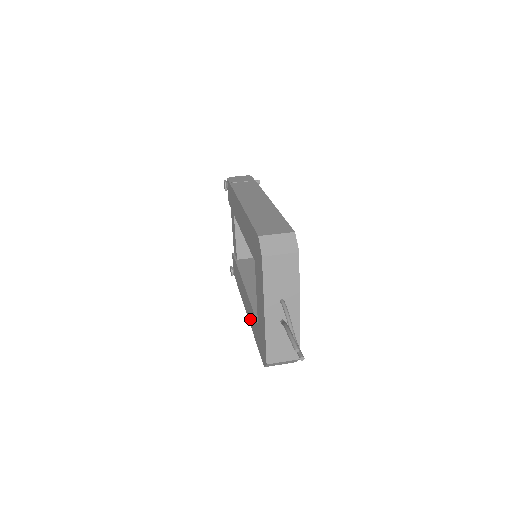
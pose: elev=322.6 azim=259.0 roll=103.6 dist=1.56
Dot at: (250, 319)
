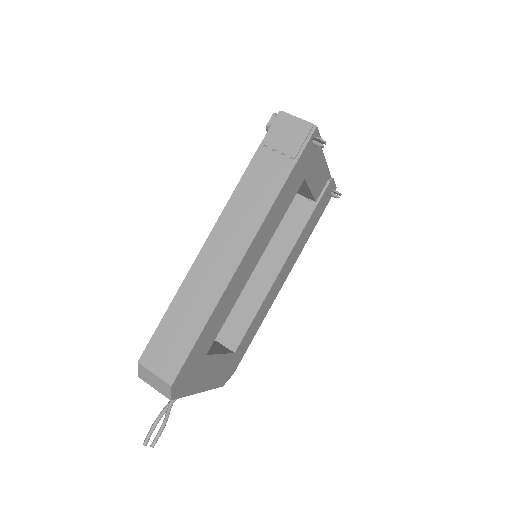
Dot at: occluded
